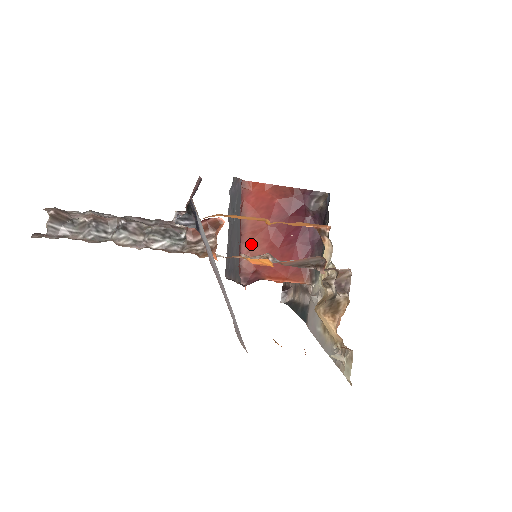
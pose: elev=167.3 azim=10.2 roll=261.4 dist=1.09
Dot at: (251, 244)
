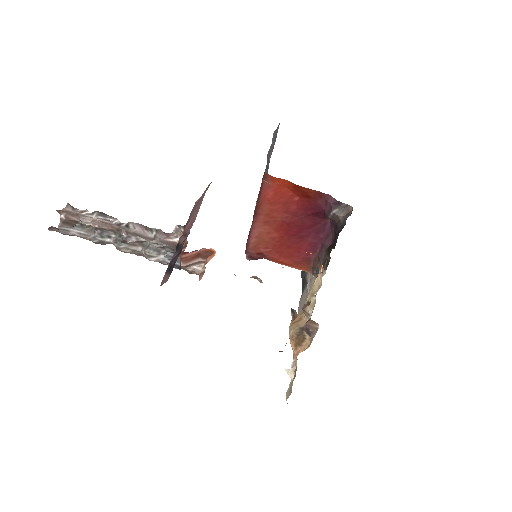
Dot at: (261, 231)
